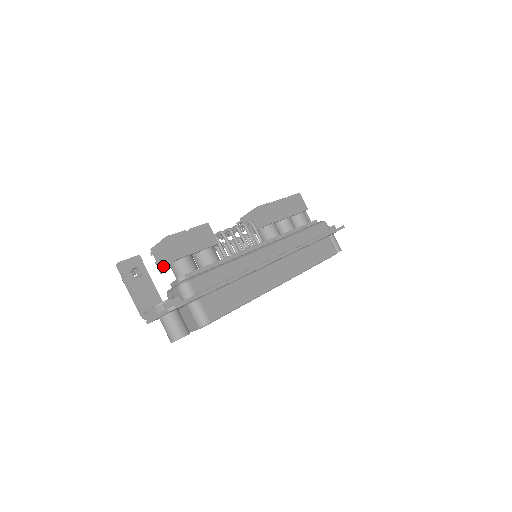
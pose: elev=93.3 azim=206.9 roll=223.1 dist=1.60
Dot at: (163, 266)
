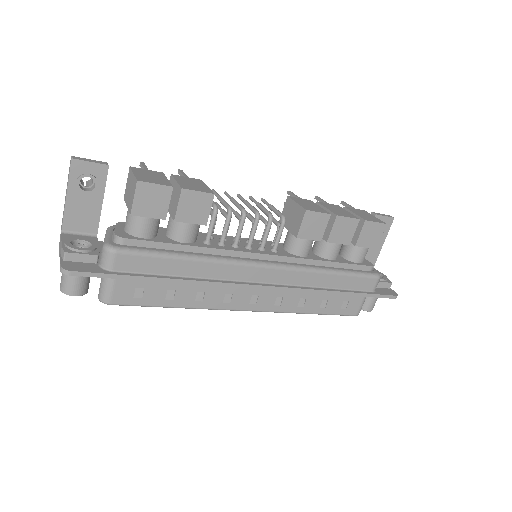
Dot at: (125, 198)
